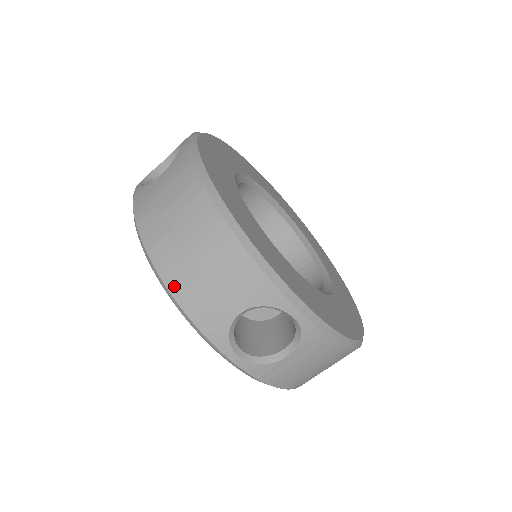
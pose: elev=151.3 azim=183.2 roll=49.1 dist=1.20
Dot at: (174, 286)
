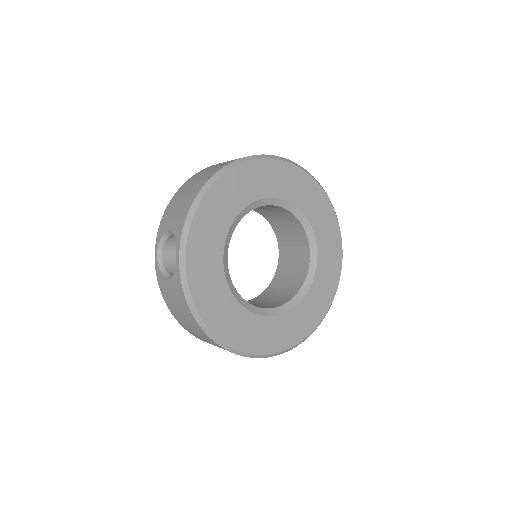
Dot at: (174, 197)
